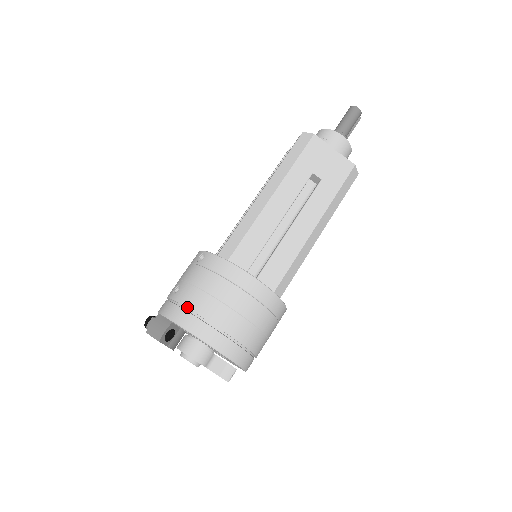
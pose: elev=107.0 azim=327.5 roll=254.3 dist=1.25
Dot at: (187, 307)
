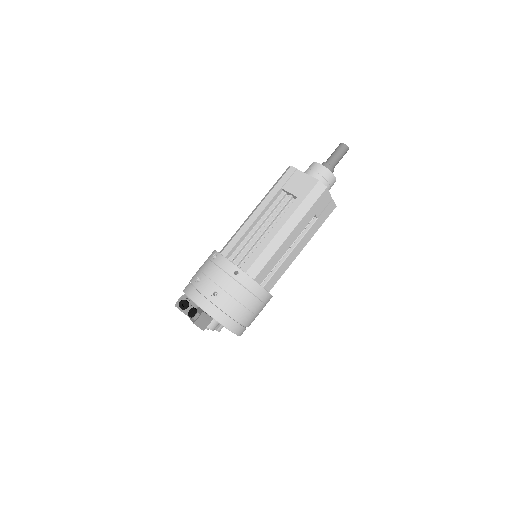
Dot at: (228, 313)
